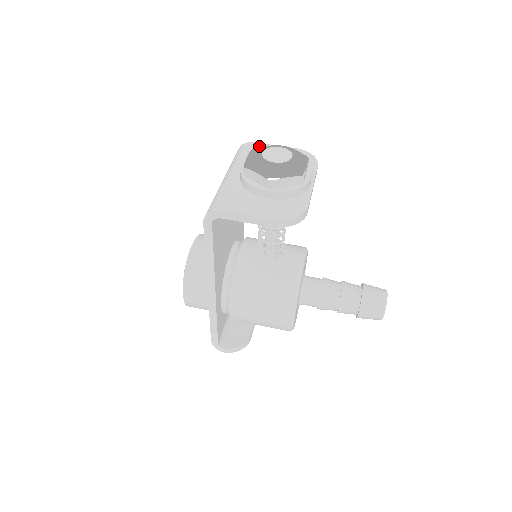
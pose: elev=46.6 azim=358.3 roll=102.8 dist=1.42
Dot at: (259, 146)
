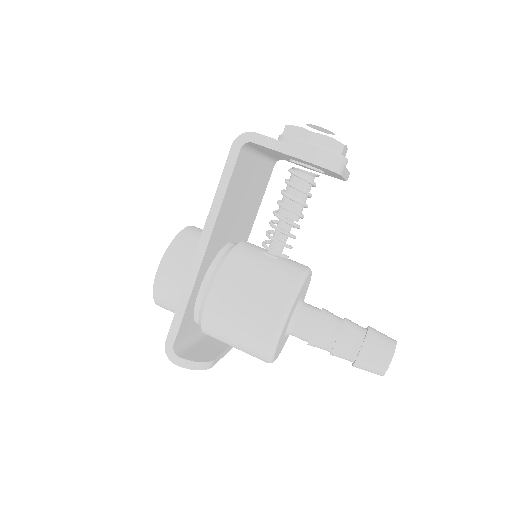
Dot at: occluded
